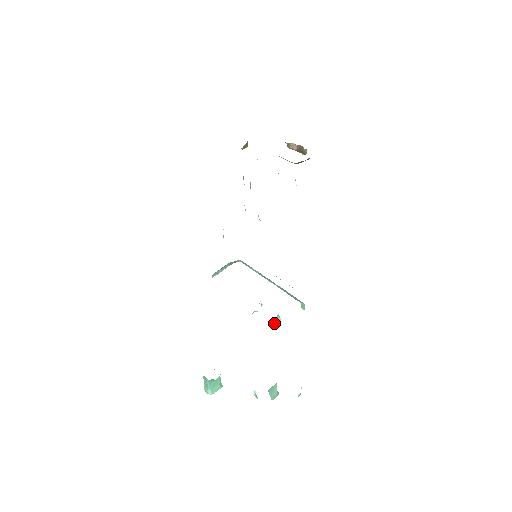
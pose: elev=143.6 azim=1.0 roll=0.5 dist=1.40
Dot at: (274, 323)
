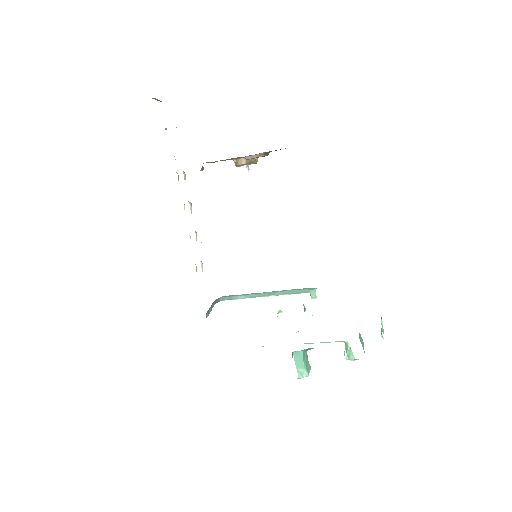
Dot at: (304, 310)
